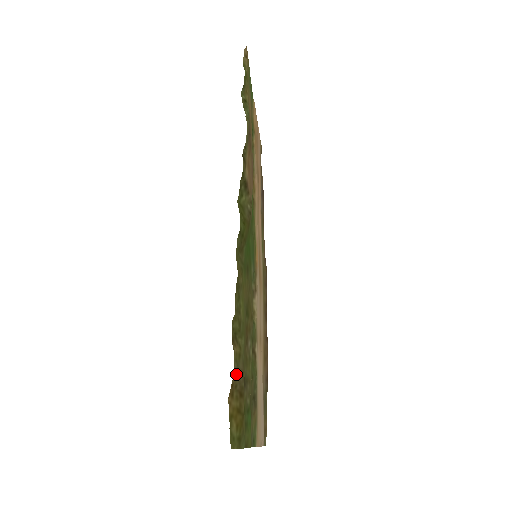
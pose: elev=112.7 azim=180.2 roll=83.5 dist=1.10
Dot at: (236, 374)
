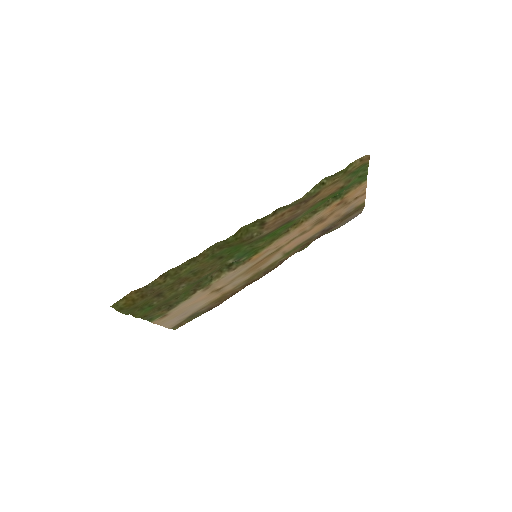
Dot at: (147, 288)
